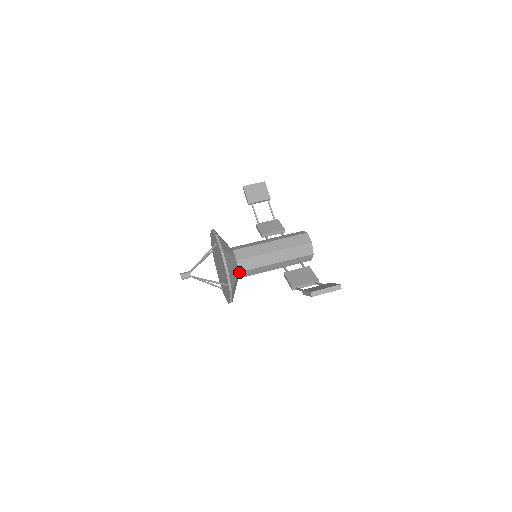
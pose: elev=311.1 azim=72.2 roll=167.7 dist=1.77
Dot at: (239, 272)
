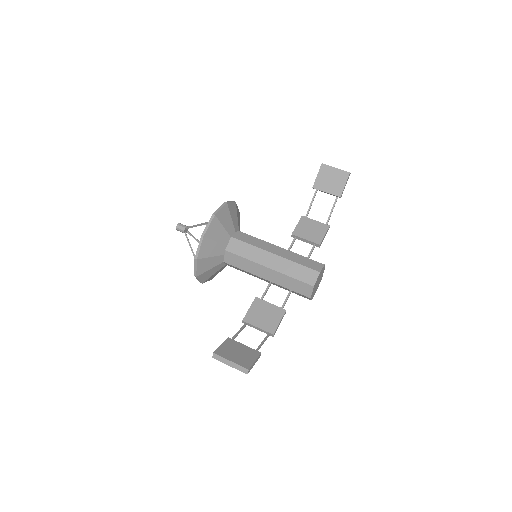
Dot at: (224, 262)
